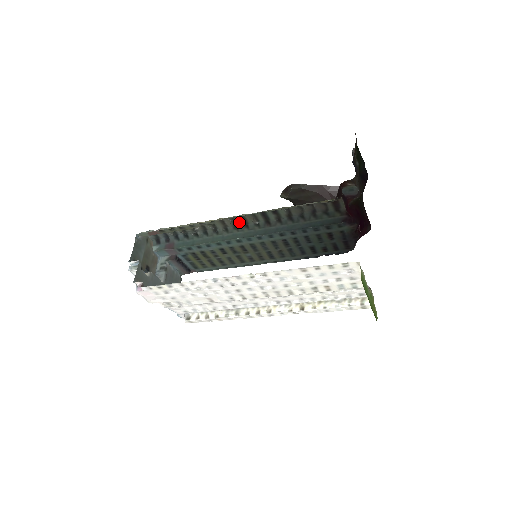
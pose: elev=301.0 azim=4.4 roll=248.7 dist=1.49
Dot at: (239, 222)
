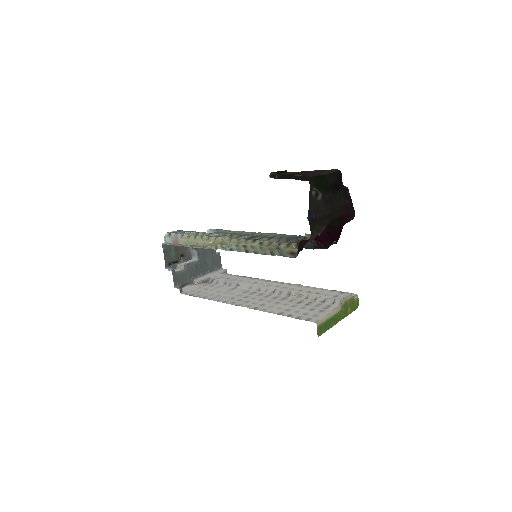
Dot at: (233, 236)
